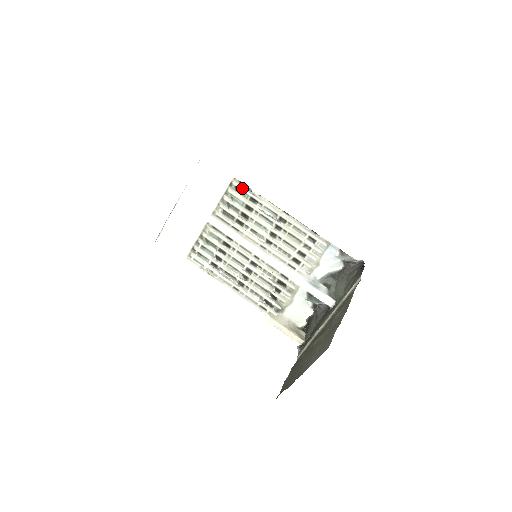
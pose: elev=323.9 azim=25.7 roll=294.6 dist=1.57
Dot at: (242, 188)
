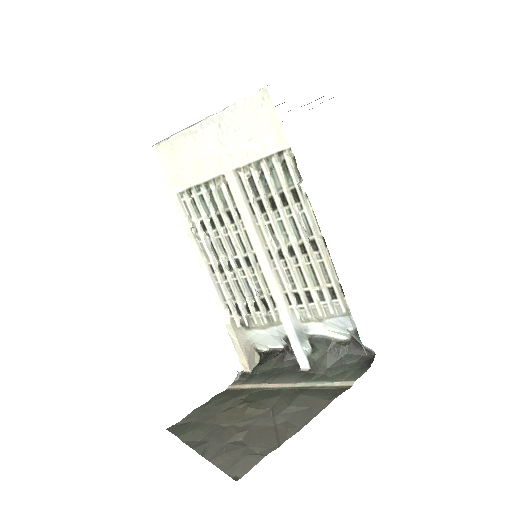
Dot at: (292, 169)
